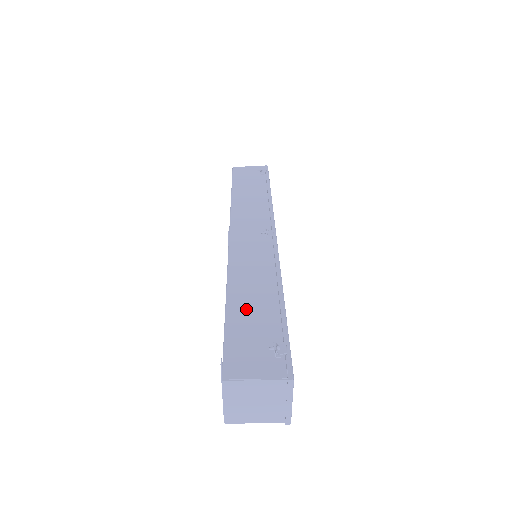
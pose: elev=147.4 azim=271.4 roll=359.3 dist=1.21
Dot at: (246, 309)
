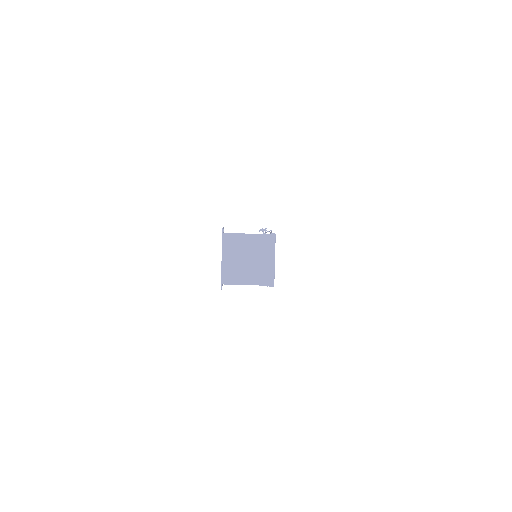
Dot at: occluded
